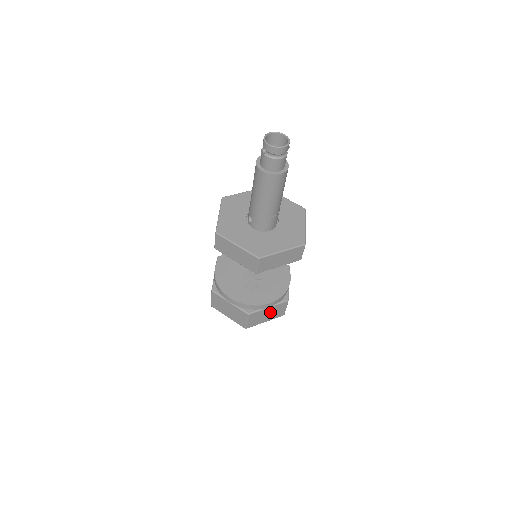
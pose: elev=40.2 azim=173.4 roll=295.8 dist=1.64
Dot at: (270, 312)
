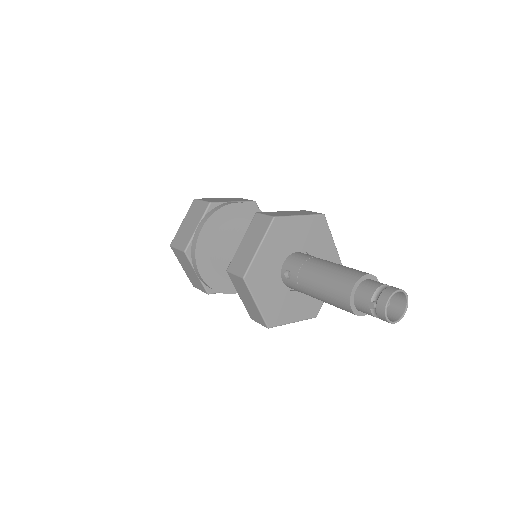
Dot at: occluded
